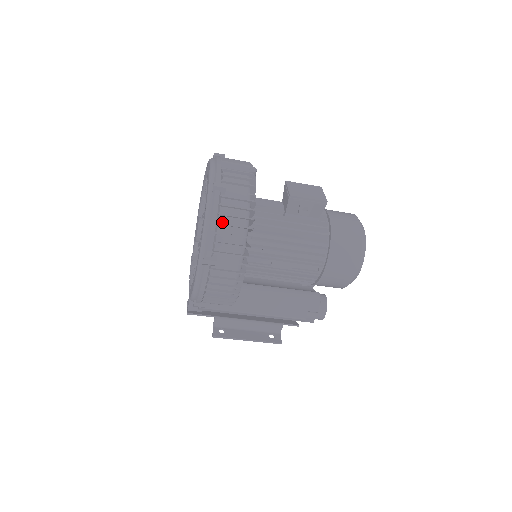
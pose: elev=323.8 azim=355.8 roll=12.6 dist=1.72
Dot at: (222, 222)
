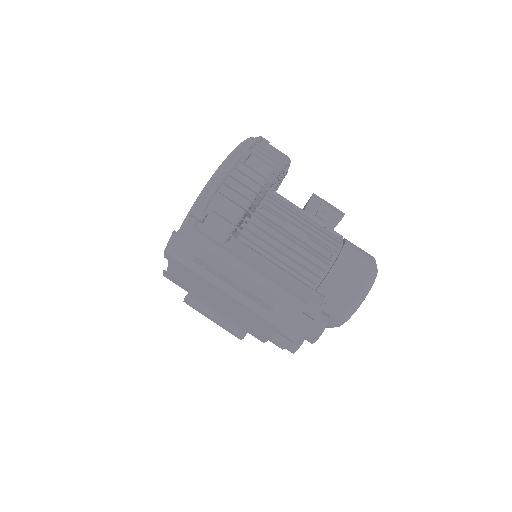
Dot at: (262, 145)
